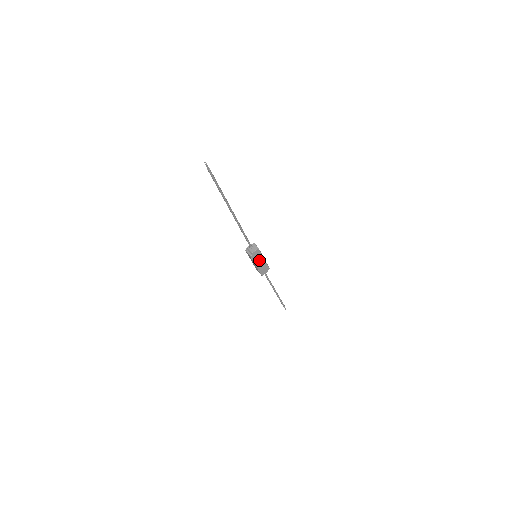
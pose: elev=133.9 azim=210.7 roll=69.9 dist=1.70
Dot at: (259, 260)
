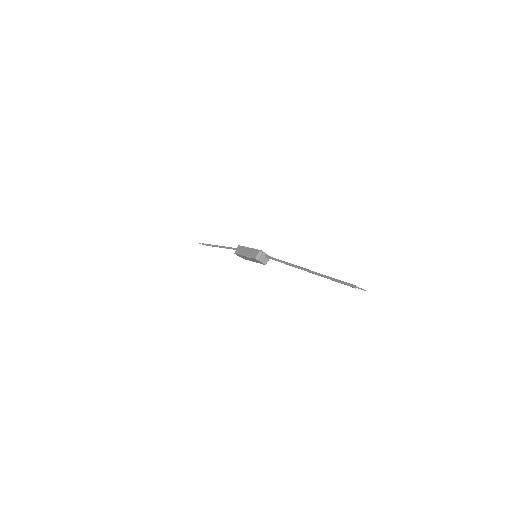
Dot at: (252, 259)
